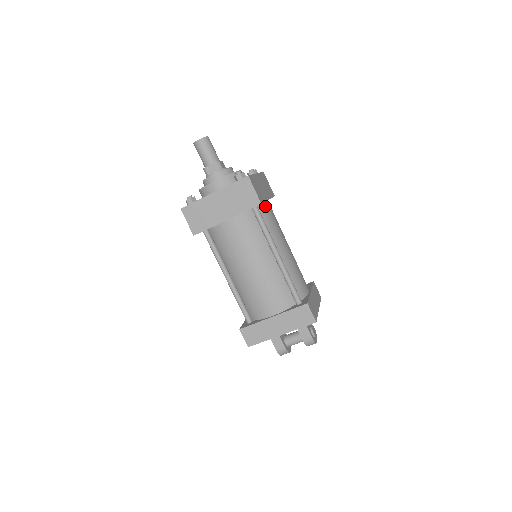
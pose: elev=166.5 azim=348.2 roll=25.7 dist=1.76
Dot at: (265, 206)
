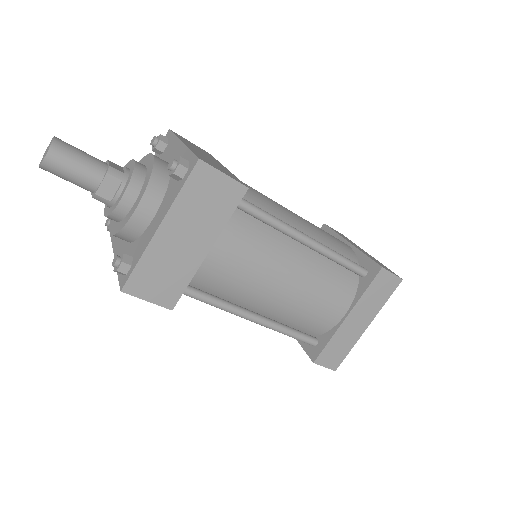
Dot at: occluded
